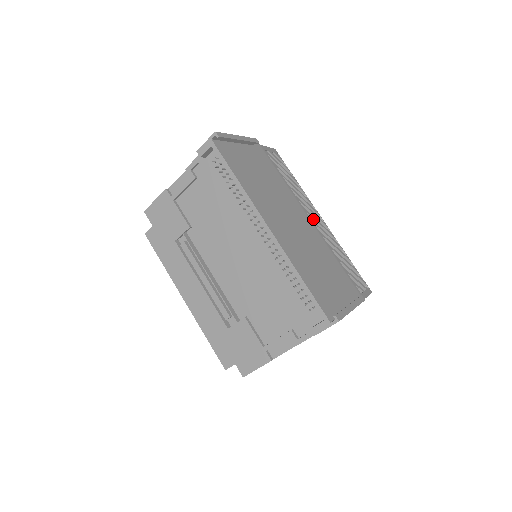
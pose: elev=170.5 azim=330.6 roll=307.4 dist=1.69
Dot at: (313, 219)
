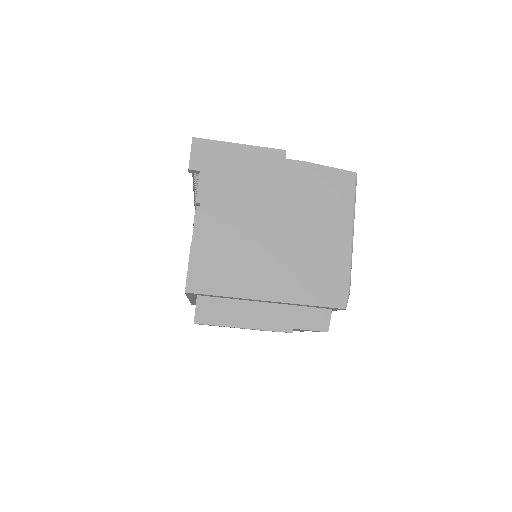
Dot at: occluded
